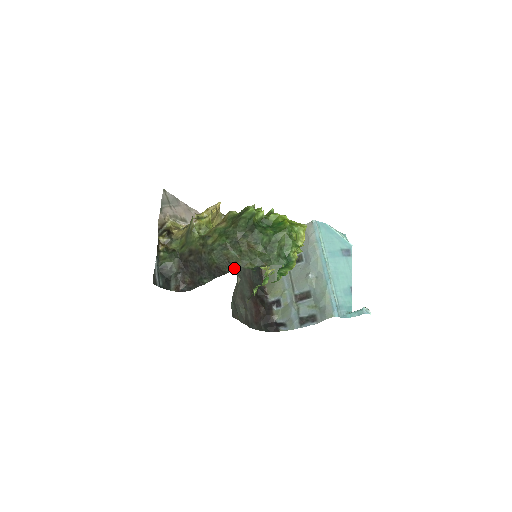
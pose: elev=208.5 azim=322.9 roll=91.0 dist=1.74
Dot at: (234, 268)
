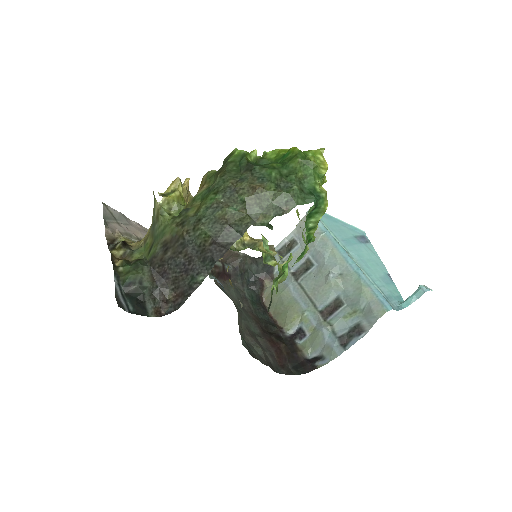
Dot at: (240, 232)
